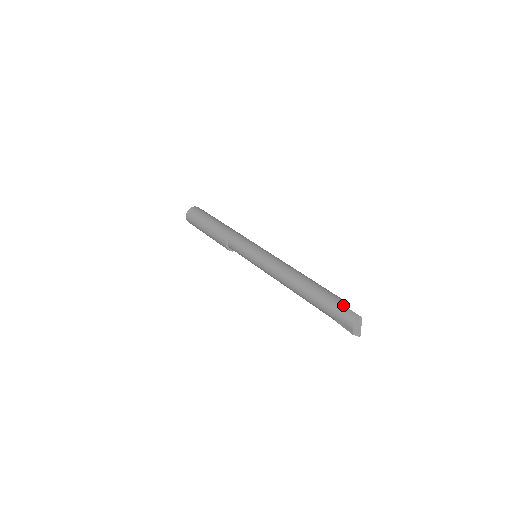
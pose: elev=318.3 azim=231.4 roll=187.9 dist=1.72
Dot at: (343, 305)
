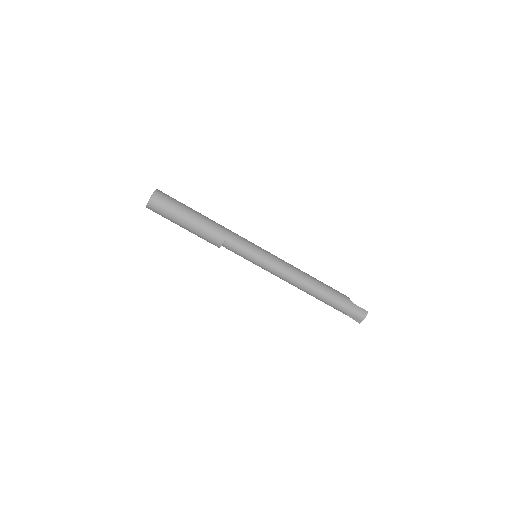
Dot at: occluded
